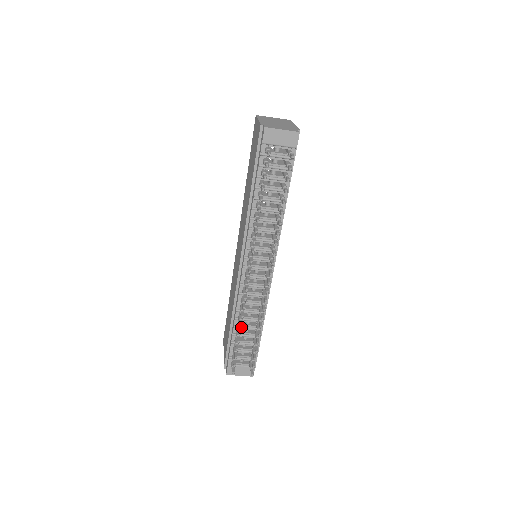
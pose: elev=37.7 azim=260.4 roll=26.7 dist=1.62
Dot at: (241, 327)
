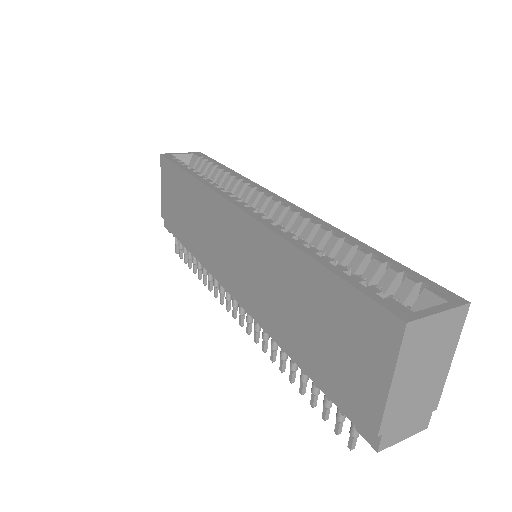
Dot at: occluded
